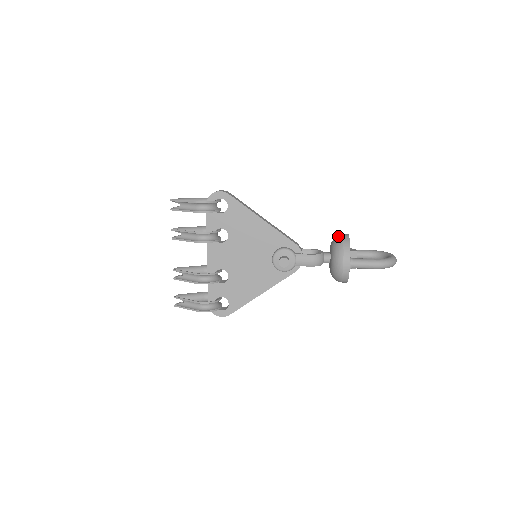
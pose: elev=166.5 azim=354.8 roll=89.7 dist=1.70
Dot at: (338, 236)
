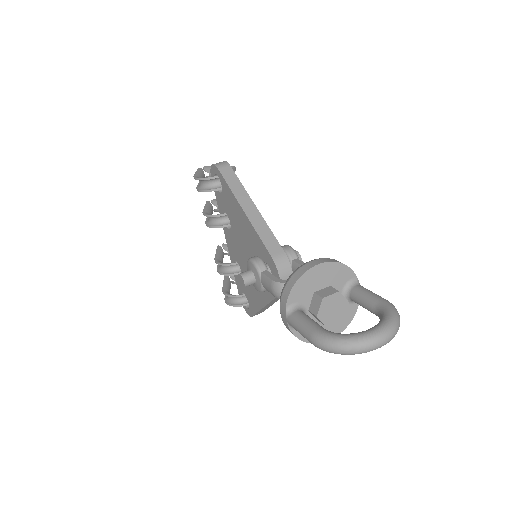
Dot at: occluded
